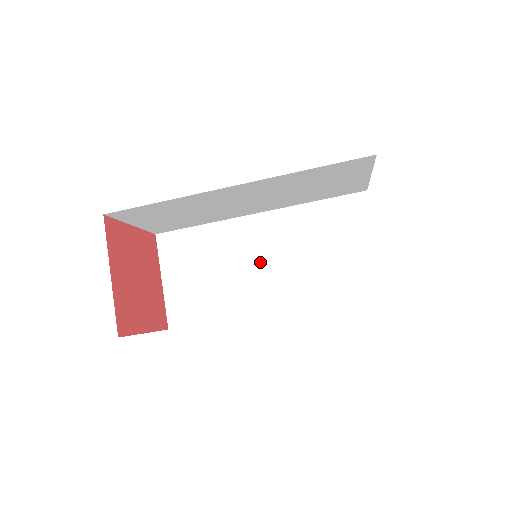
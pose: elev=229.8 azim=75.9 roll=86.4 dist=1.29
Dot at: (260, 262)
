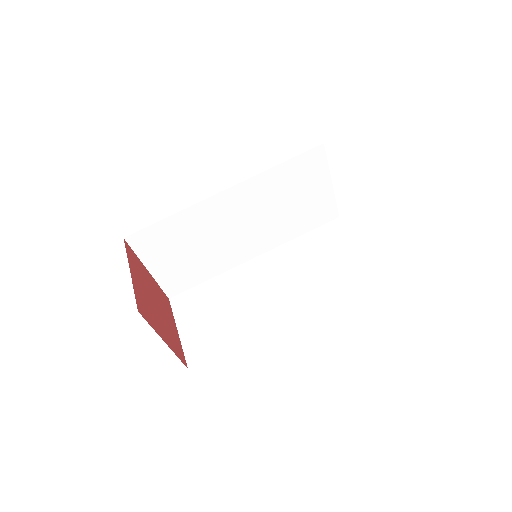
Dot at: (265, 289)
